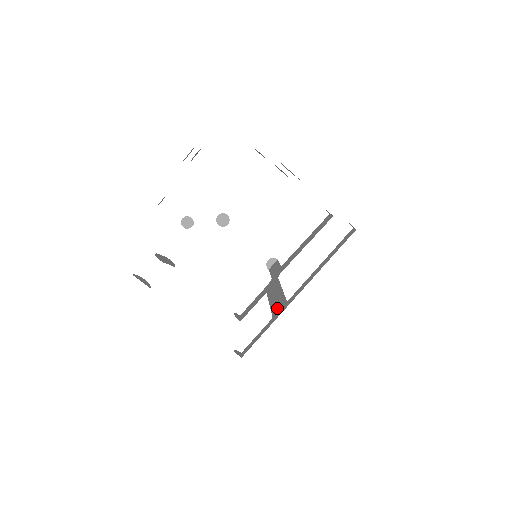
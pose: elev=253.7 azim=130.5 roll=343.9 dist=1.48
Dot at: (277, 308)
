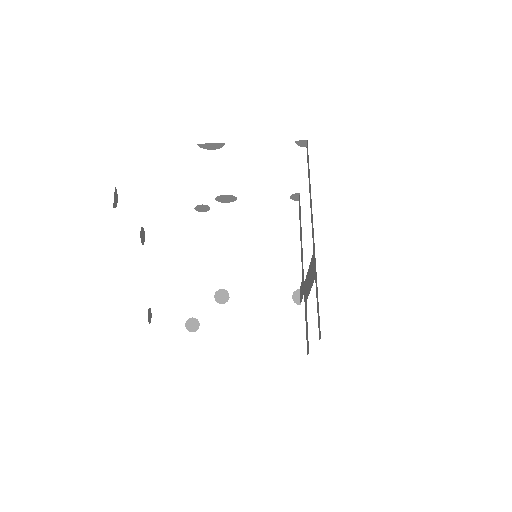
Dot at: occluded
